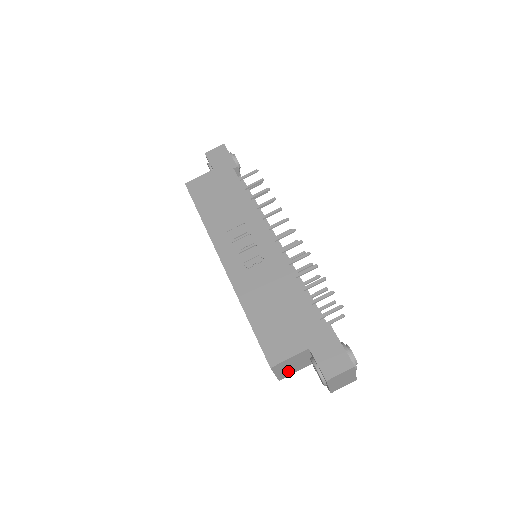
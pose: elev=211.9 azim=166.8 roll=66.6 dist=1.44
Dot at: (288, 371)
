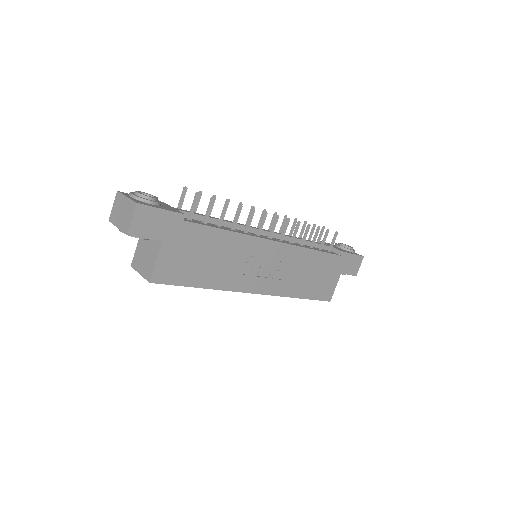
Dot at: occluded
